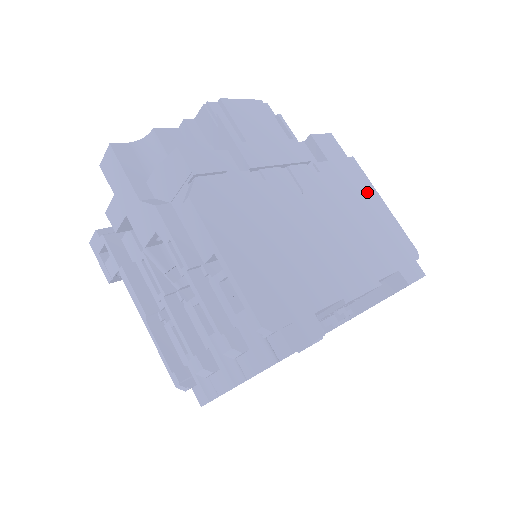
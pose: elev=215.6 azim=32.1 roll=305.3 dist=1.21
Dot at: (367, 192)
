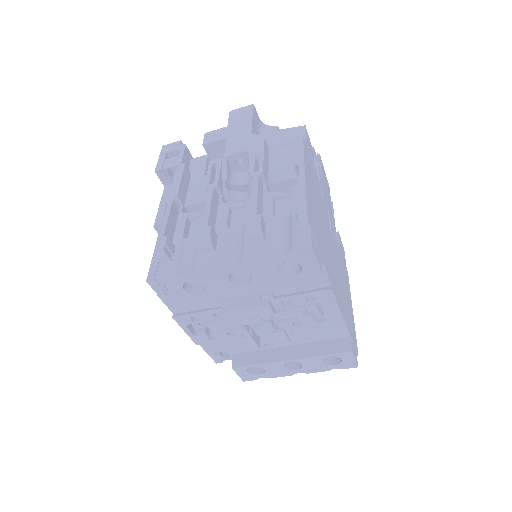
Dot at: occluded
